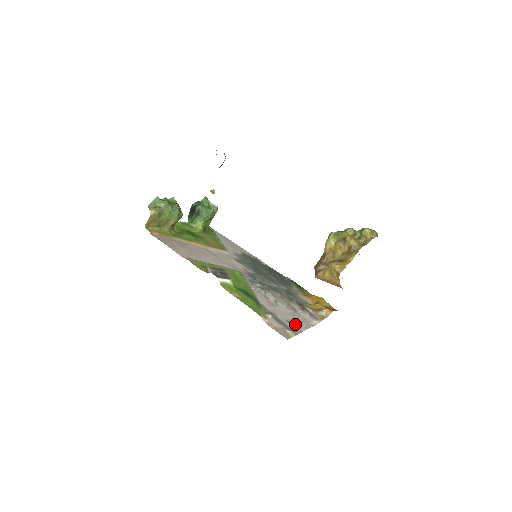
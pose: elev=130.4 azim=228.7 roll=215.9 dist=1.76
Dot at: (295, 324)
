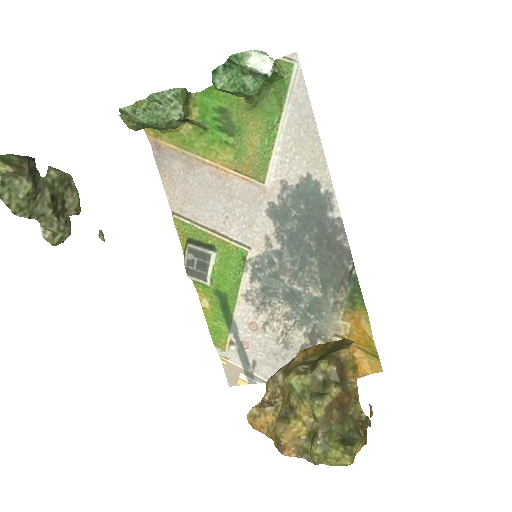
Dot at: (263, 369)
